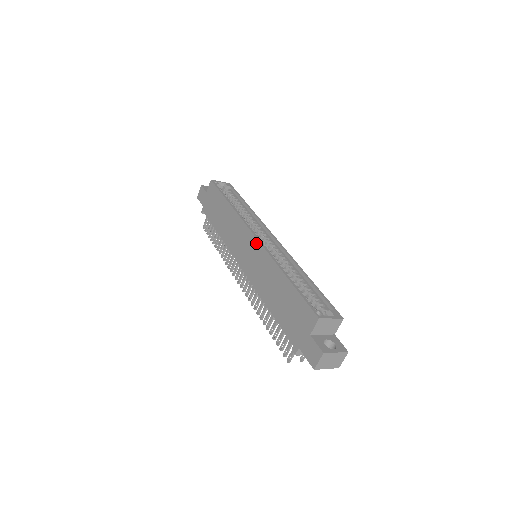
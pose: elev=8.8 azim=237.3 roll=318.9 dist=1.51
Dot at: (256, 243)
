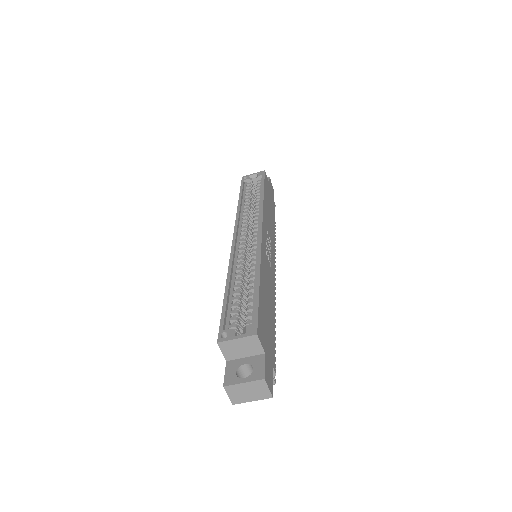
Dot at: occluded
